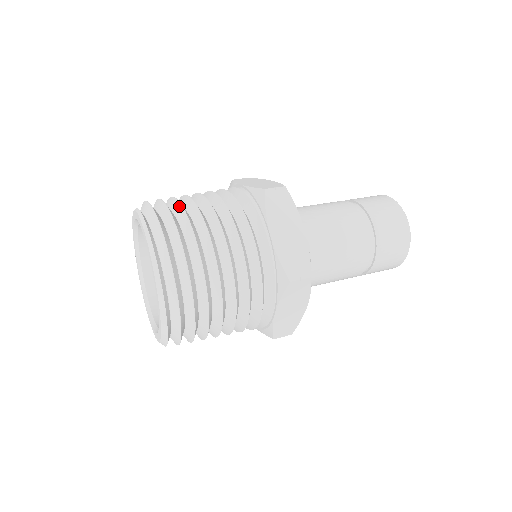
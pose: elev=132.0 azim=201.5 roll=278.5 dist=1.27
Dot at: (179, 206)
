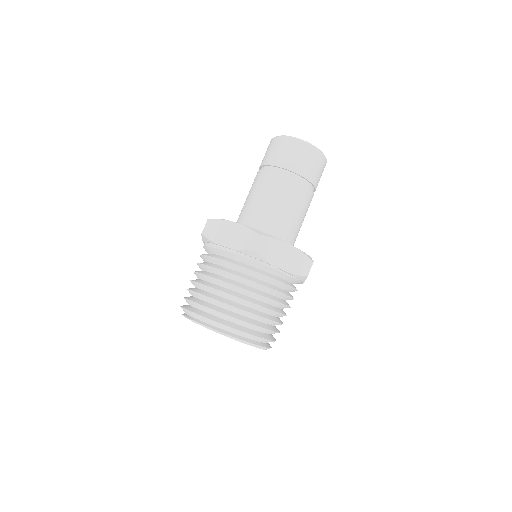
Dot at: (220, 303)
